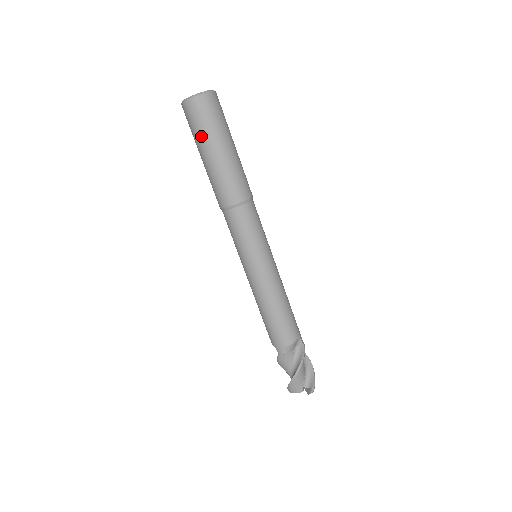
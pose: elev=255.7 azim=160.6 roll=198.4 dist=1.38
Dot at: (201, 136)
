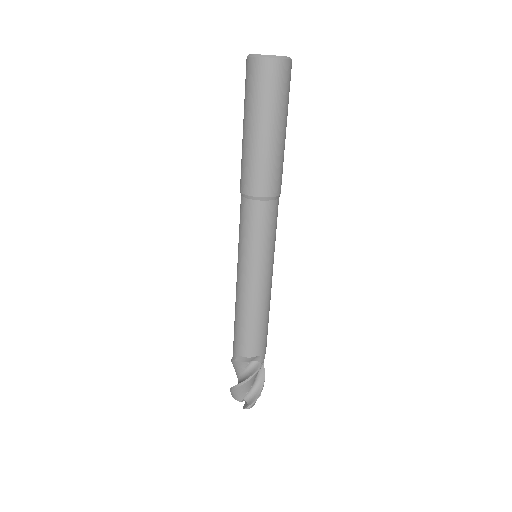
Dot at: (248, 105)
